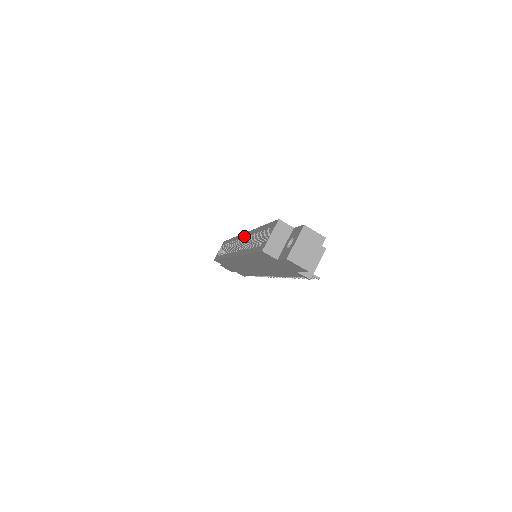
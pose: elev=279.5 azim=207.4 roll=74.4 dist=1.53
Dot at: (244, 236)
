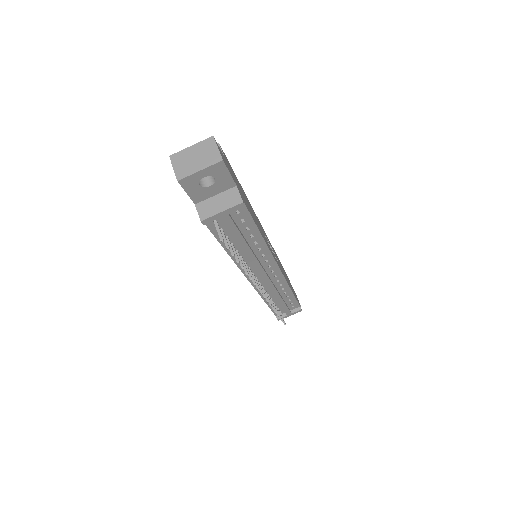
Dot at: occluded
